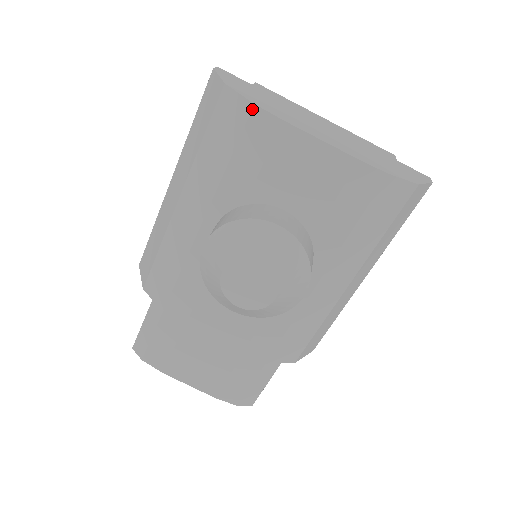
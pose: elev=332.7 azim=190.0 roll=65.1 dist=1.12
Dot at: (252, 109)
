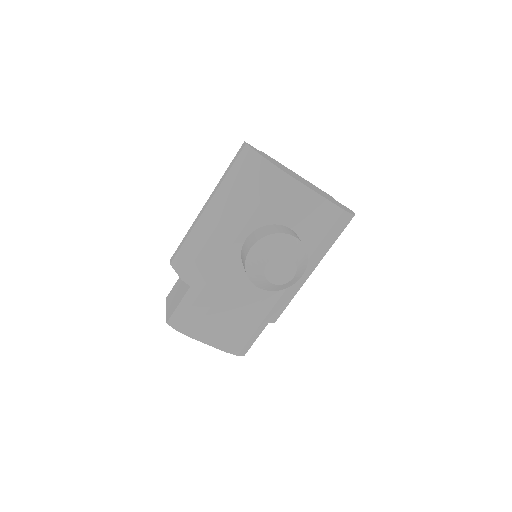
Dot at: (280, 173)
